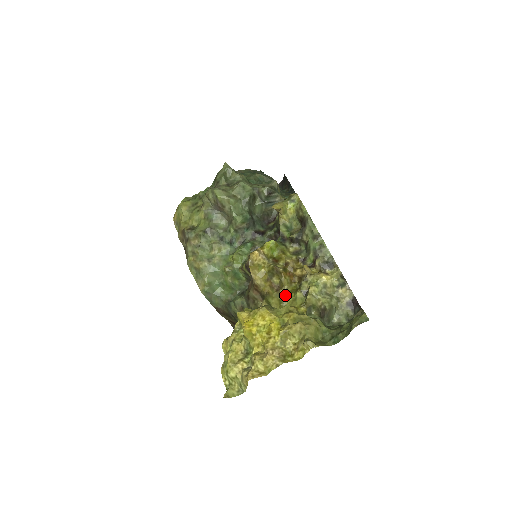
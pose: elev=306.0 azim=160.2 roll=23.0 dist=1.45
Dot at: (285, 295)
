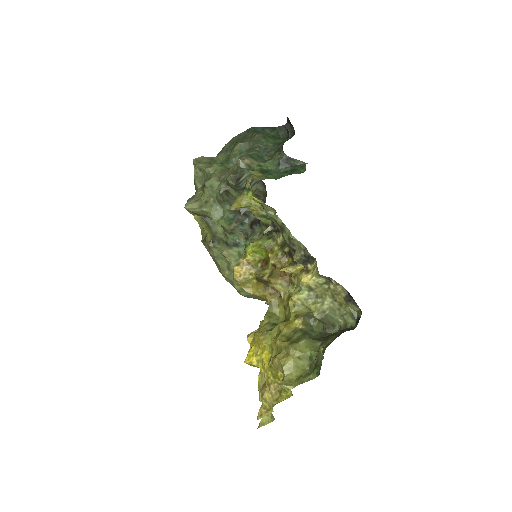
Dot at: occluded
